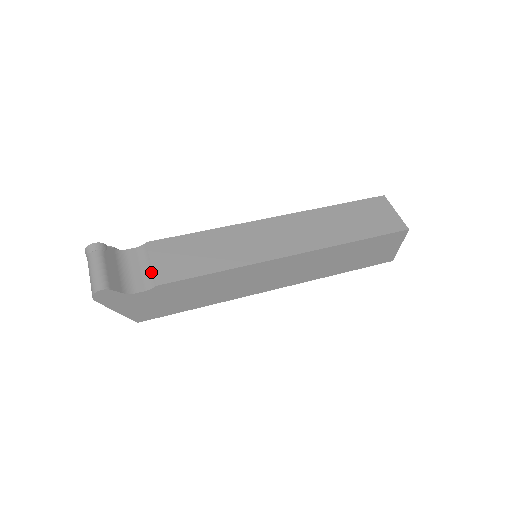
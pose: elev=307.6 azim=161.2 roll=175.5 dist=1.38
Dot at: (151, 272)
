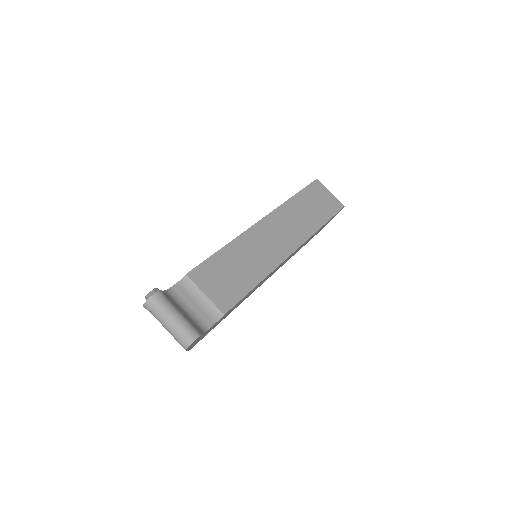
Dot at: (211, 303)
